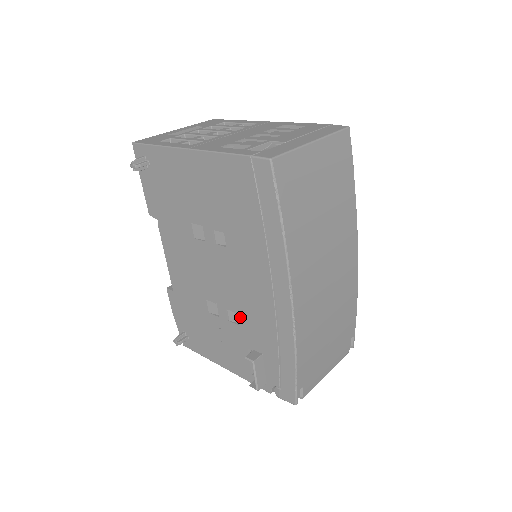
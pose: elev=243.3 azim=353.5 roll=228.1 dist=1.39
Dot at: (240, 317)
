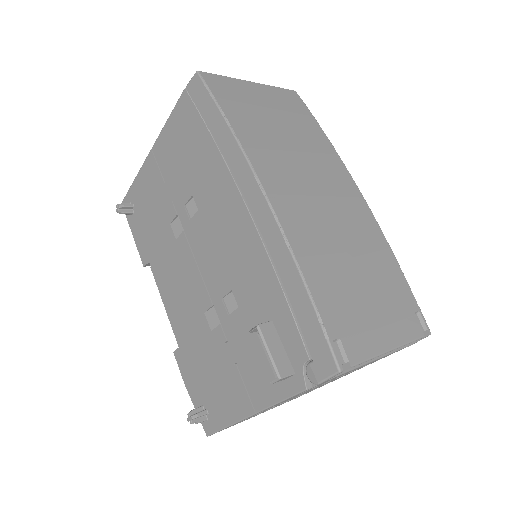
Dot at: (235, 291)
